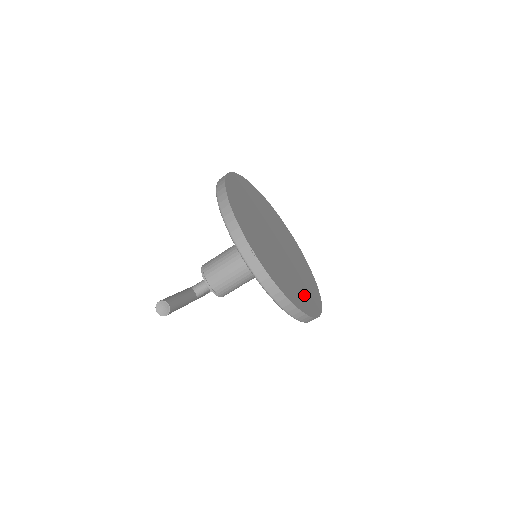
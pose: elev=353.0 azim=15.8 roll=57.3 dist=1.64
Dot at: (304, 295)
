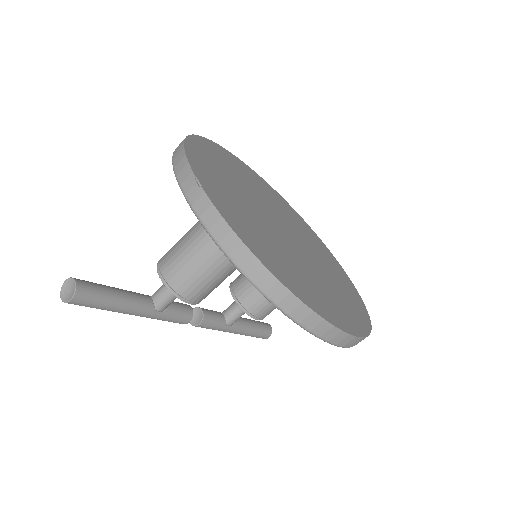
Dot at: (318, 294)
